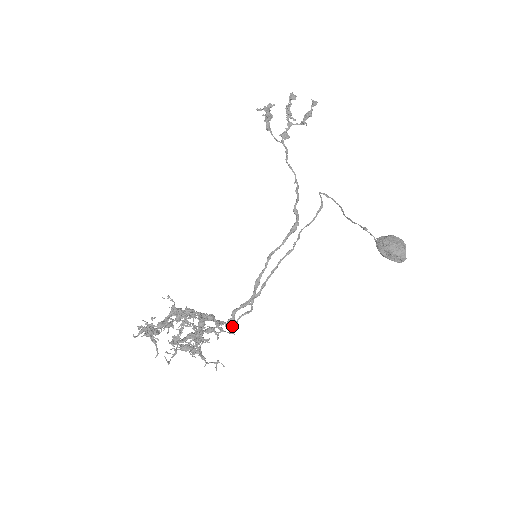
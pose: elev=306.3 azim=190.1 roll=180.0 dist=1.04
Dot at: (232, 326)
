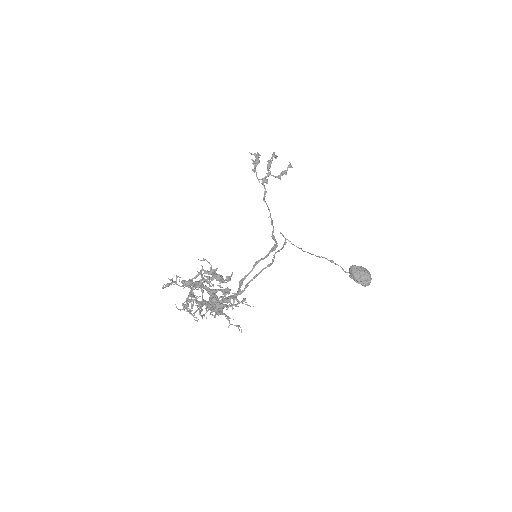
Dot at: occluded
